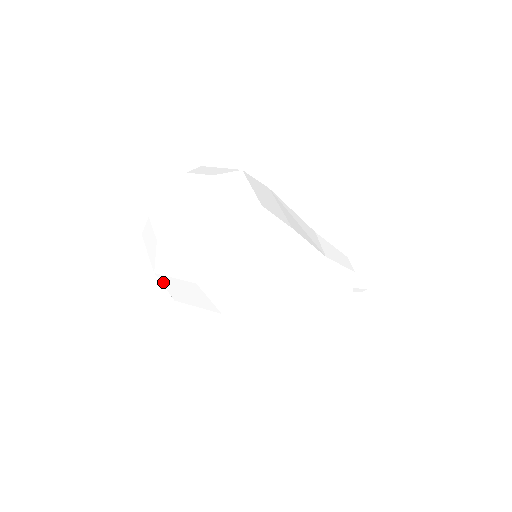
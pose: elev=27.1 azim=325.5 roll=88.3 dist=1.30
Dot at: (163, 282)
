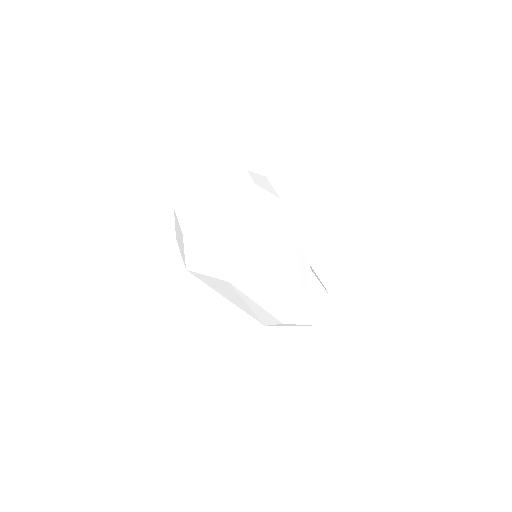
Dot at: (186, 245)
